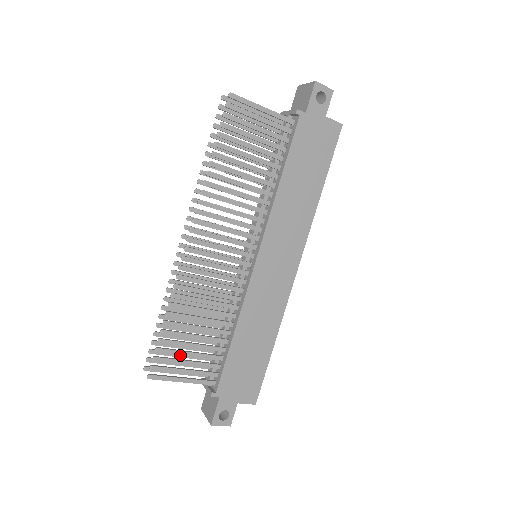
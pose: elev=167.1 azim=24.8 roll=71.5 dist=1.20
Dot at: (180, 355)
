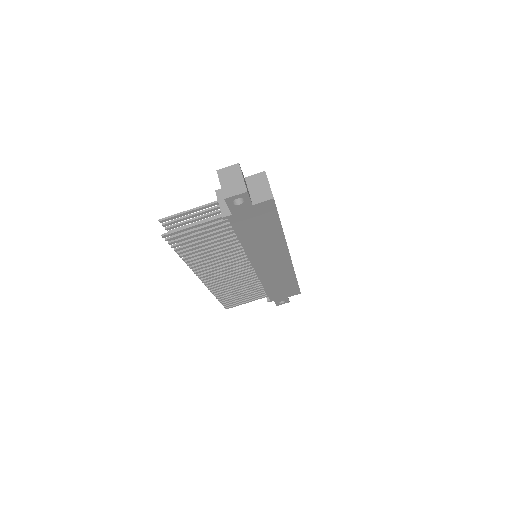
Dot at: occluded
